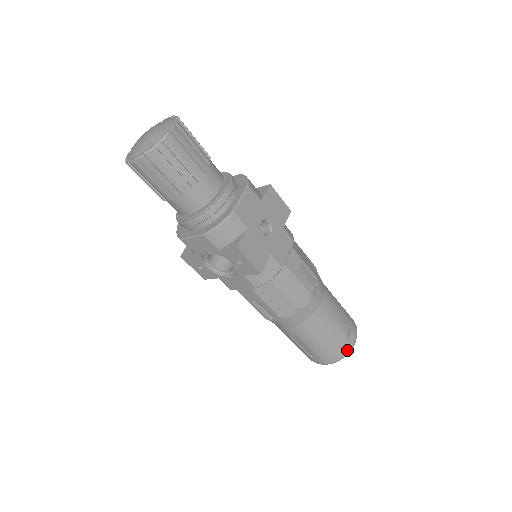
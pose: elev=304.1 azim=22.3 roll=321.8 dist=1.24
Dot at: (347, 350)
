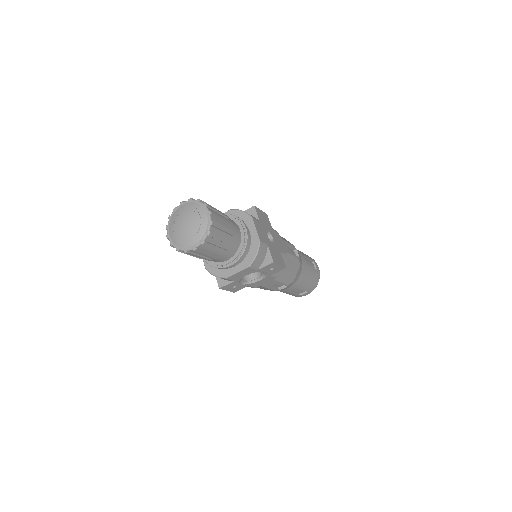
Dot at: (319, 277)
